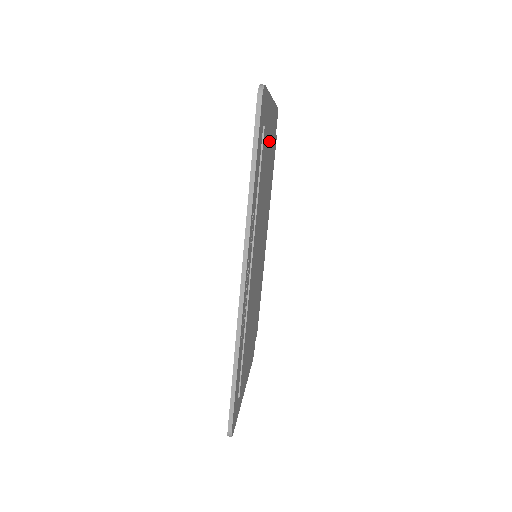
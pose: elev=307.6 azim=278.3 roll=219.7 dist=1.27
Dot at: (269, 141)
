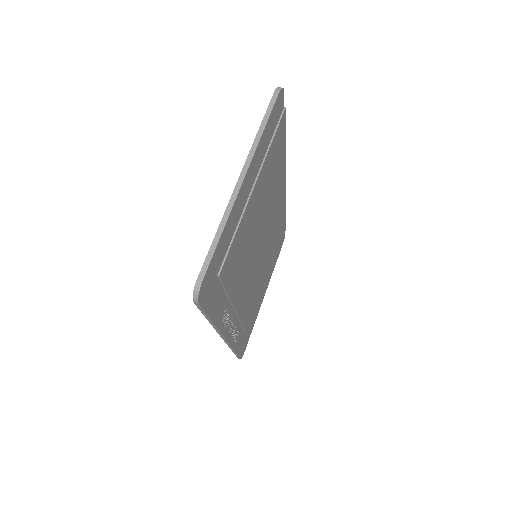
Dot at: (248, 210)
